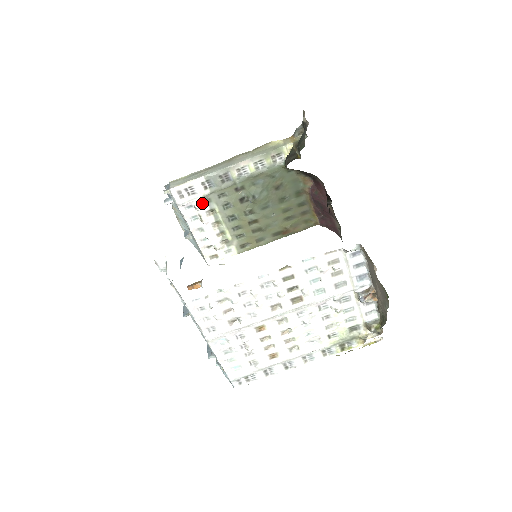
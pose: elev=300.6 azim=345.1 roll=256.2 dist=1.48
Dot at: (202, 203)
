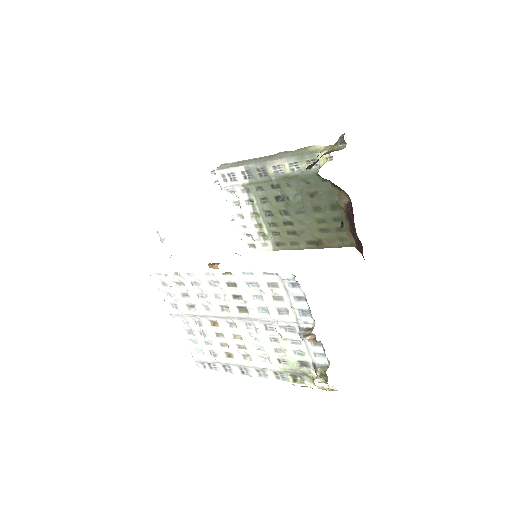
Dot at: (242, 191)
